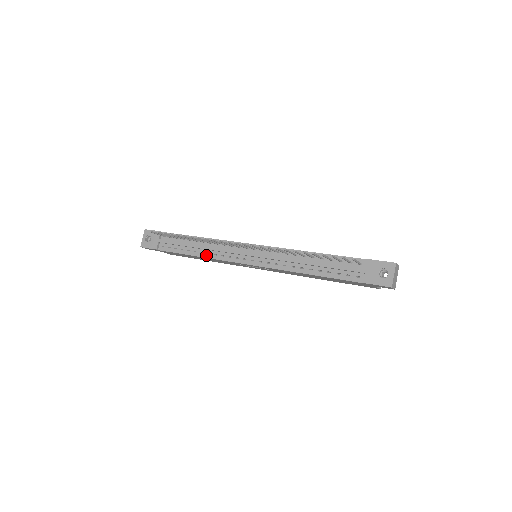
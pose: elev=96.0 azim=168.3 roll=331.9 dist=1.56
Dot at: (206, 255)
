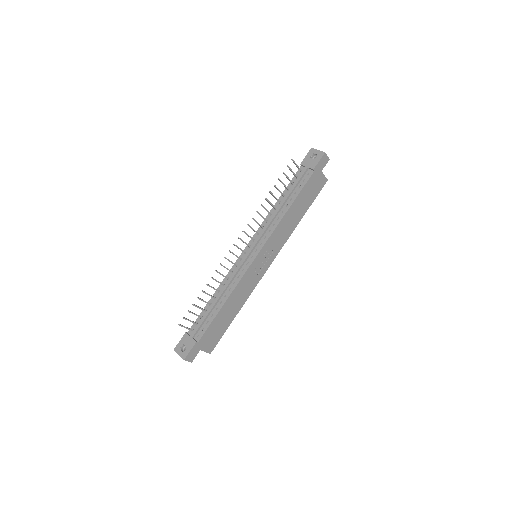
Dot at: (229, 292)
